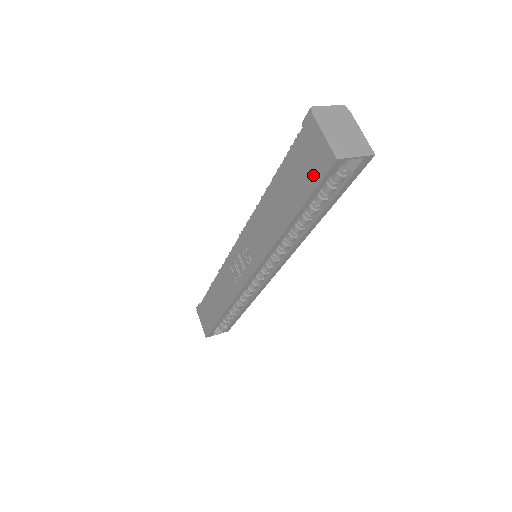
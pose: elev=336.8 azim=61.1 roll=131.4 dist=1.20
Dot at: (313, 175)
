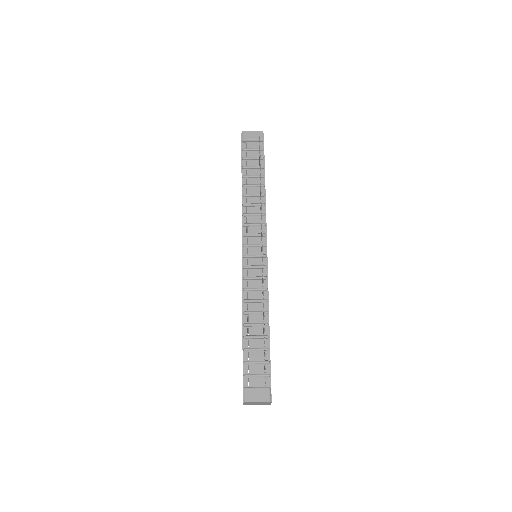
Dot at: occluded
